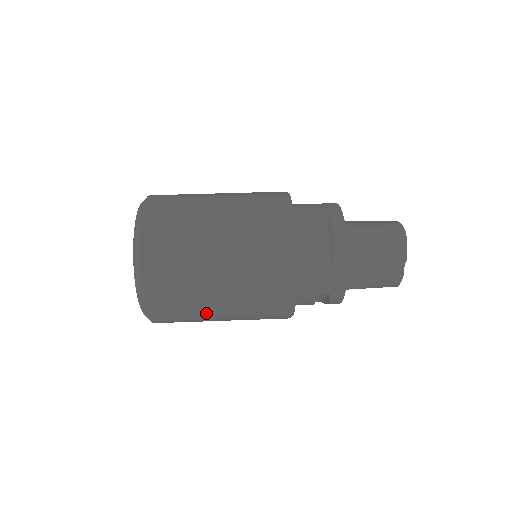
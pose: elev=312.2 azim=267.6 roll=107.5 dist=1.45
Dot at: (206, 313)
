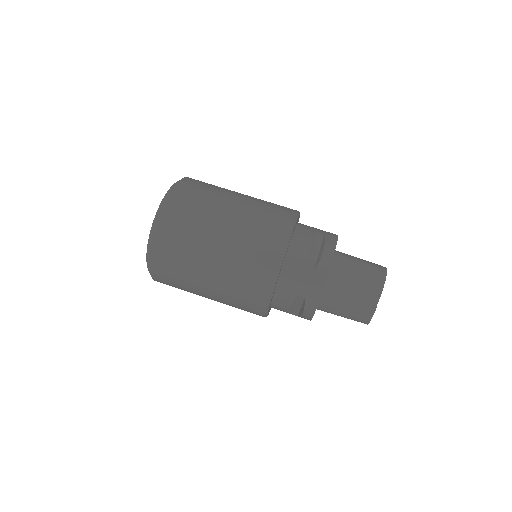
Dot at: (197, 275)
